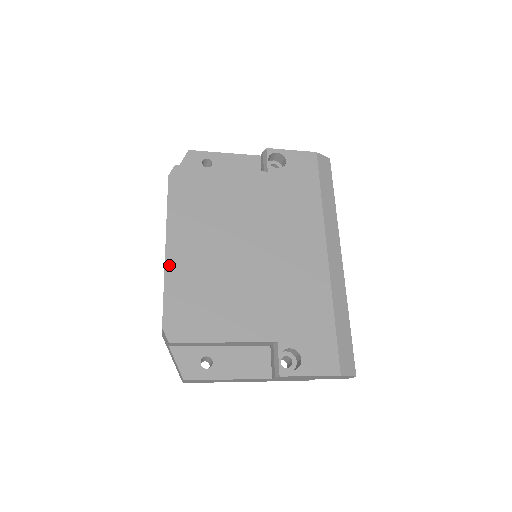
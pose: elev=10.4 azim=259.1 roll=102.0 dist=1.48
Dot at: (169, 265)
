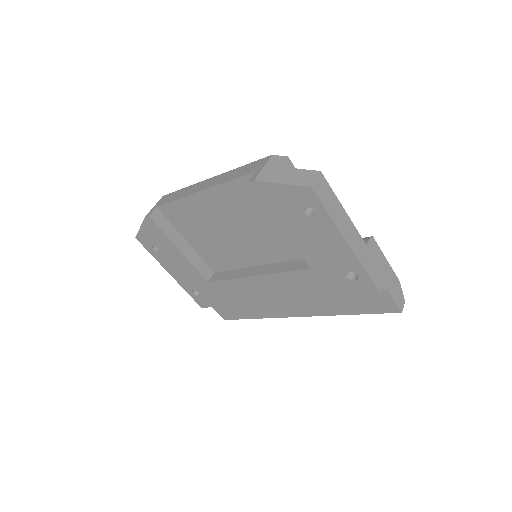
Dot at: occluded
